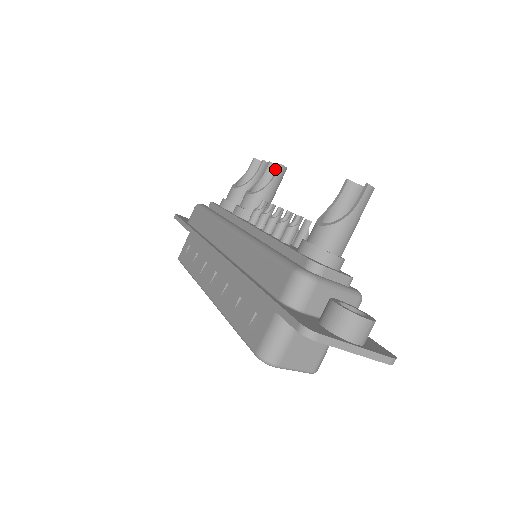
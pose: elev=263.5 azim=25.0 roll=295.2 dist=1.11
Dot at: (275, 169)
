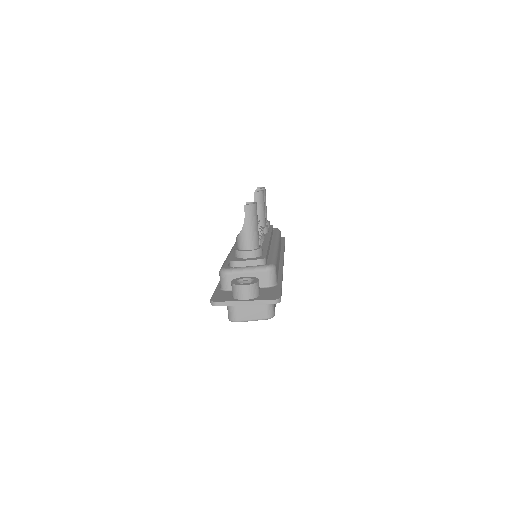
Dot at: occluded
